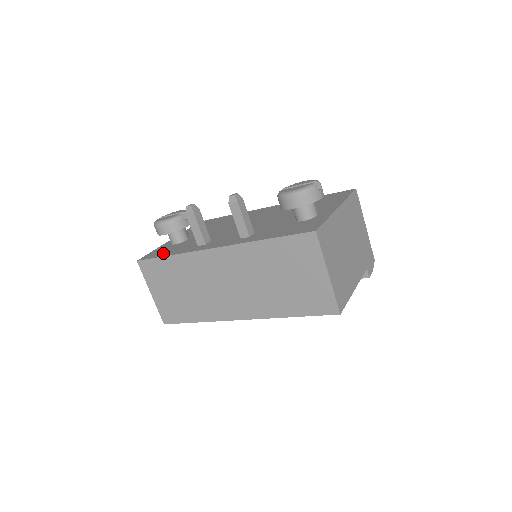
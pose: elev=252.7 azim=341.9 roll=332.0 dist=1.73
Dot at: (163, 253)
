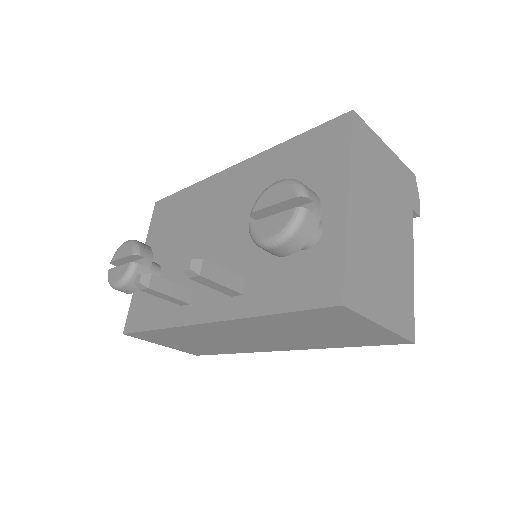
Dot at: (145, 319)
